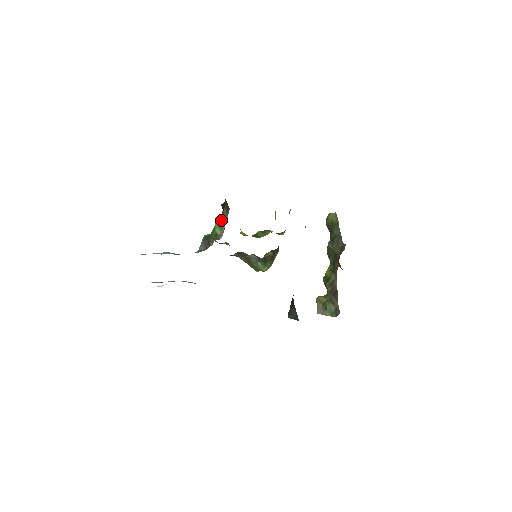
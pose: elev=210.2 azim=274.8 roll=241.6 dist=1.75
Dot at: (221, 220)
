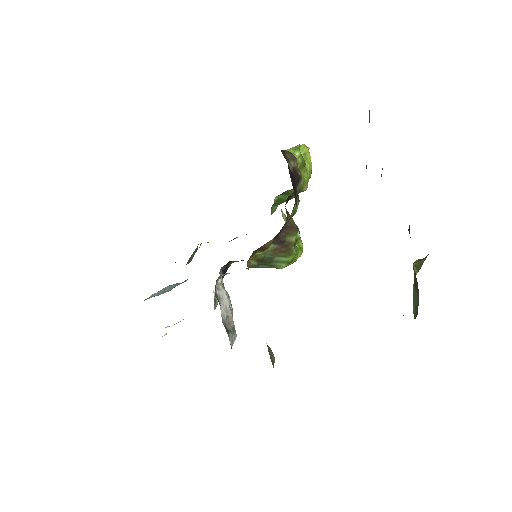
Dot at: occluded
